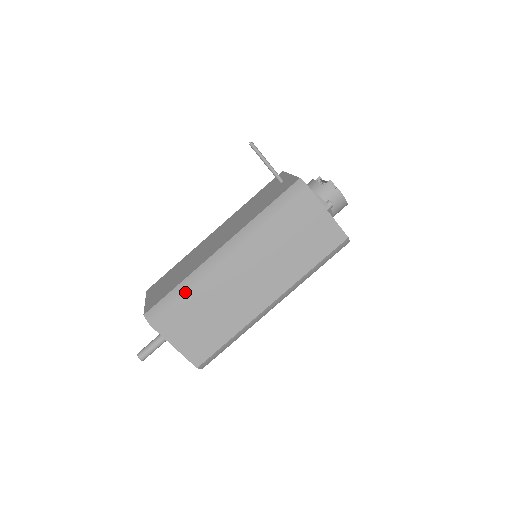
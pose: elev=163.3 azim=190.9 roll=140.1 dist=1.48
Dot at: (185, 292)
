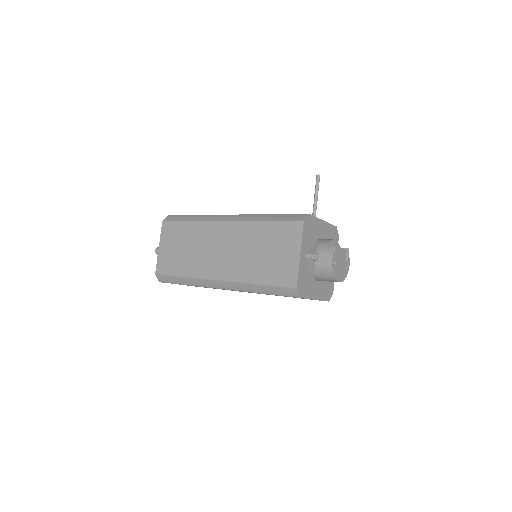
Dot at: (191, 220)
